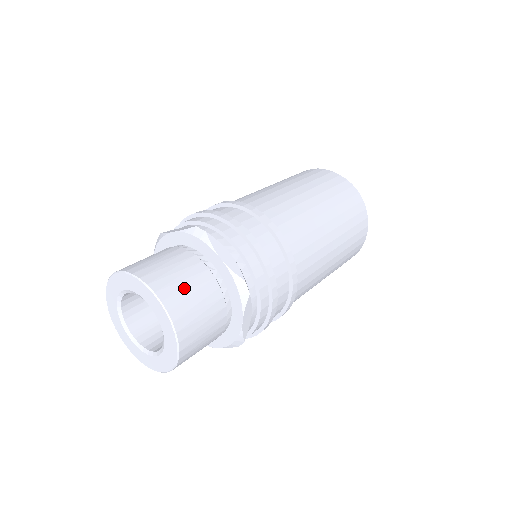
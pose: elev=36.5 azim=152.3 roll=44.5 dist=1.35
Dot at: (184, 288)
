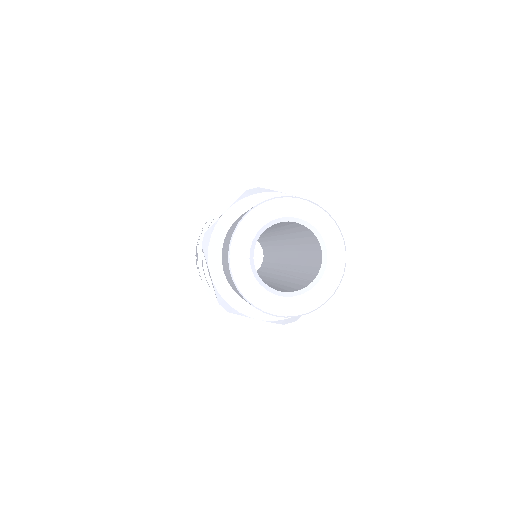
Dot at: occluded
